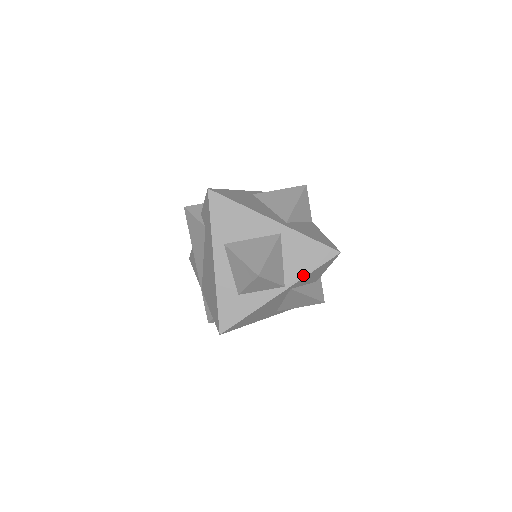
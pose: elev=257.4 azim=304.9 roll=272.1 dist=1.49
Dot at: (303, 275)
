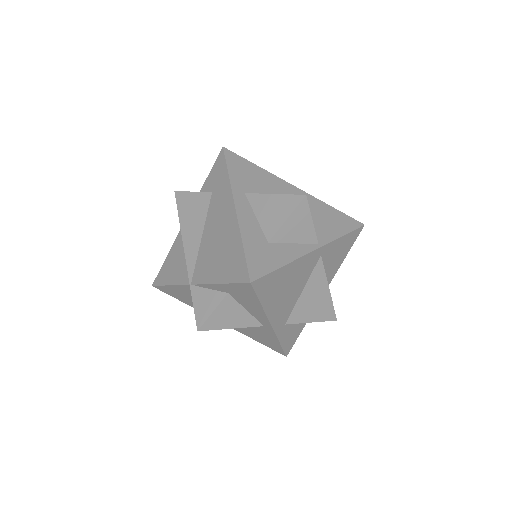
Dot at: (334, 237)
